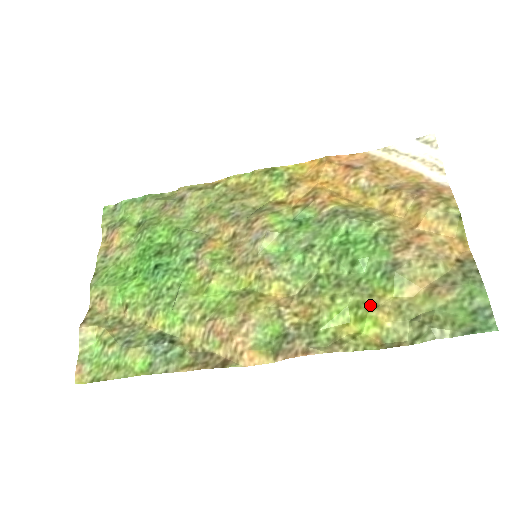
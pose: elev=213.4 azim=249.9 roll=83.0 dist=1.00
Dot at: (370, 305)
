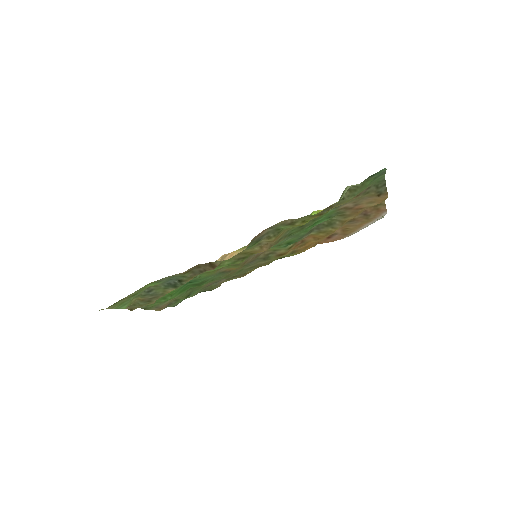
Dot at: occluded
